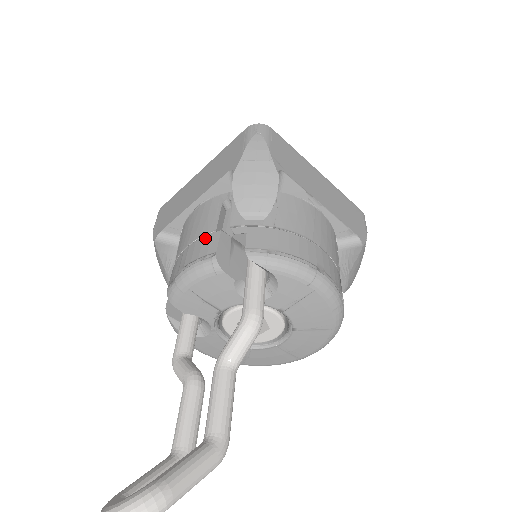
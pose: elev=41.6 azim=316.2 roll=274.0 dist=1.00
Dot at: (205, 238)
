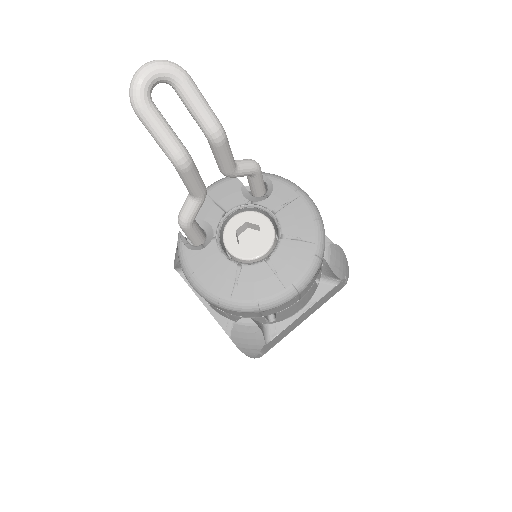
Dot at: occluded
